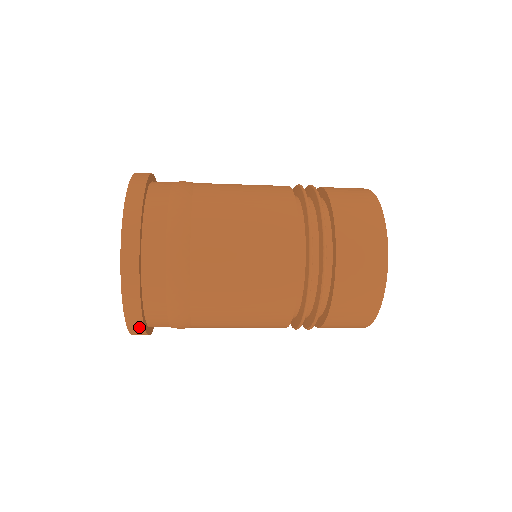
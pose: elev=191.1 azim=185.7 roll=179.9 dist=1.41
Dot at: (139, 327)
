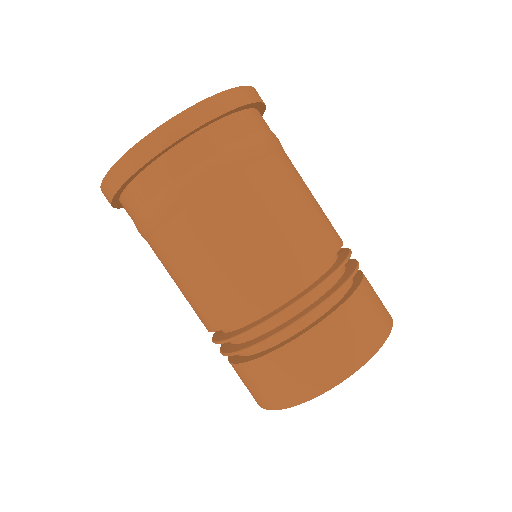
Dot at: occluded
